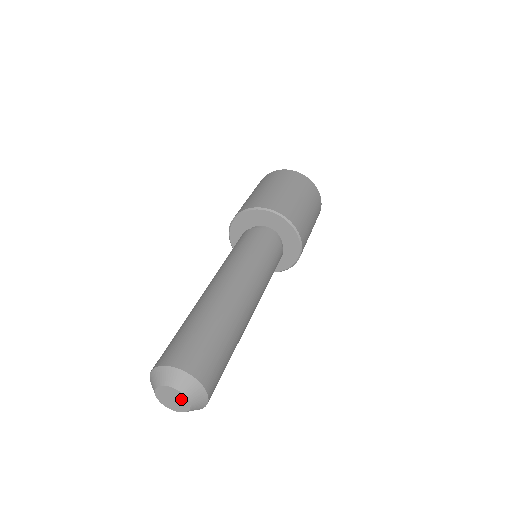
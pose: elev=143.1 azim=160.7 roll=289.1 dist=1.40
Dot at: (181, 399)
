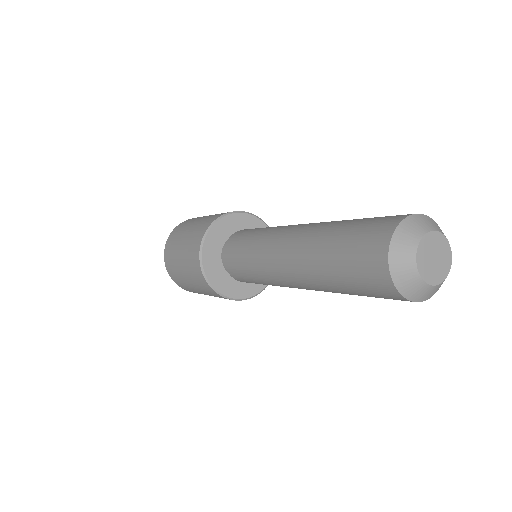
Dot at: (443, 250)
